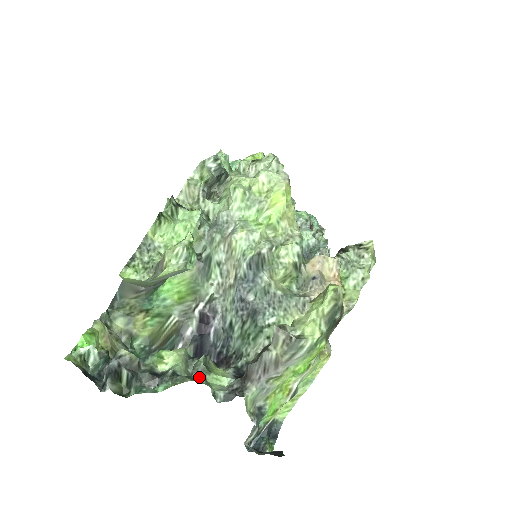
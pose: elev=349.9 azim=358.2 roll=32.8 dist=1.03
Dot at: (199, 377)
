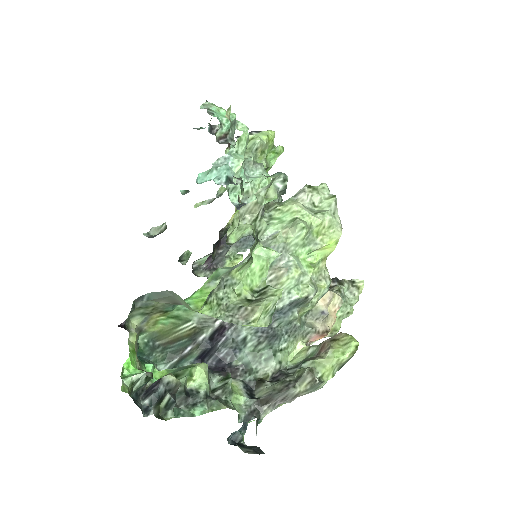
Dot at: (227, 399)
